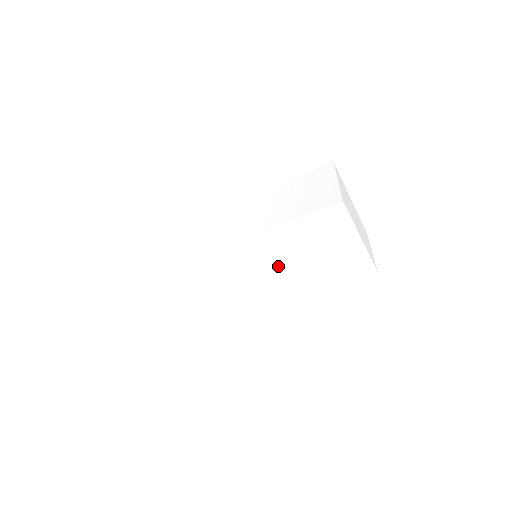
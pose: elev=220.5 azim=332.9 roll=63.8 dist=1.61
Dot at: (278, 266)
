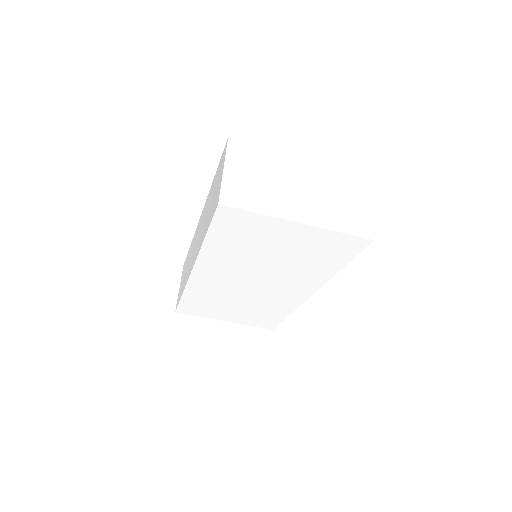
Dot at: (257, 271)
